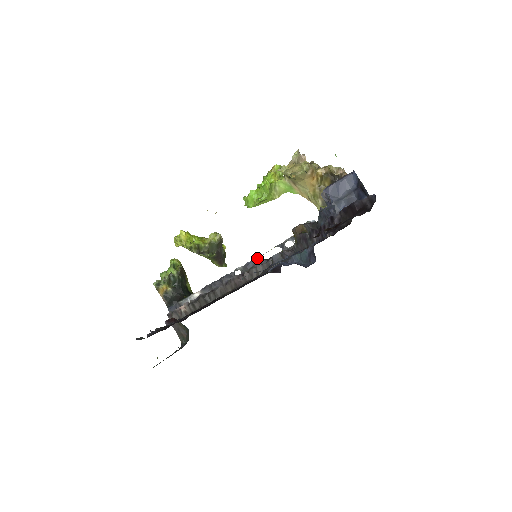
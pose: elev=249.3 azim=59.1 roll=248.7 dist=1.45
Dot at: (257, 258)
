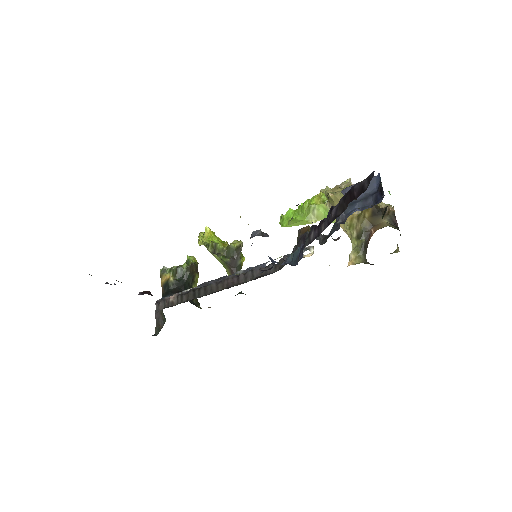
Dot at: (260, 264)
